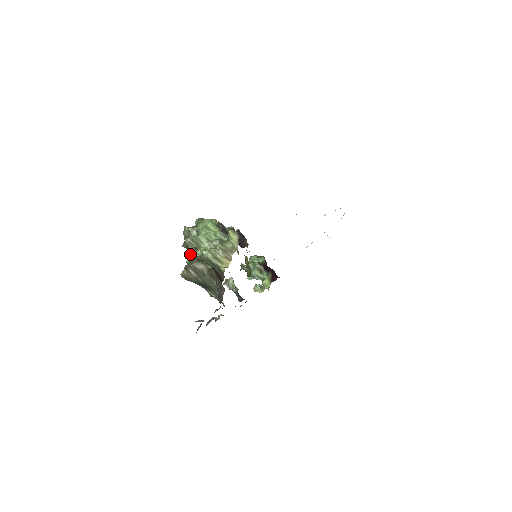
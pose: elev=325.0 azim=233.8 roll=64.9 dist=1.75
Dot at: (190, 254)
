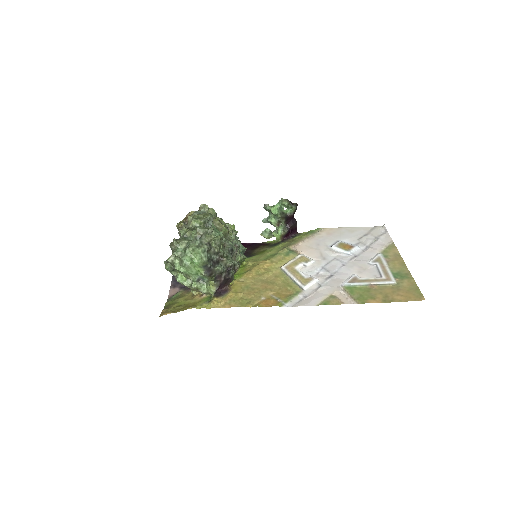
Dot at: (167, 269)
